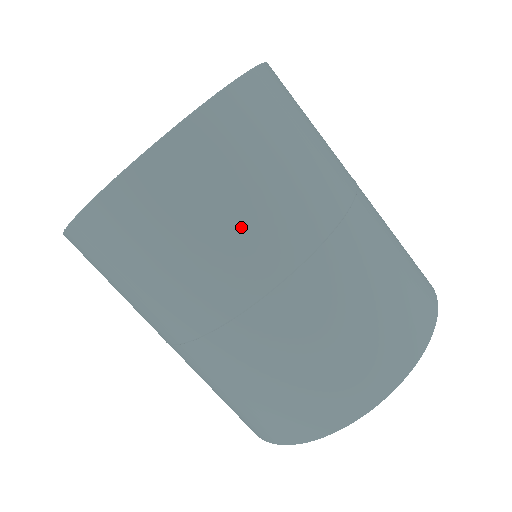
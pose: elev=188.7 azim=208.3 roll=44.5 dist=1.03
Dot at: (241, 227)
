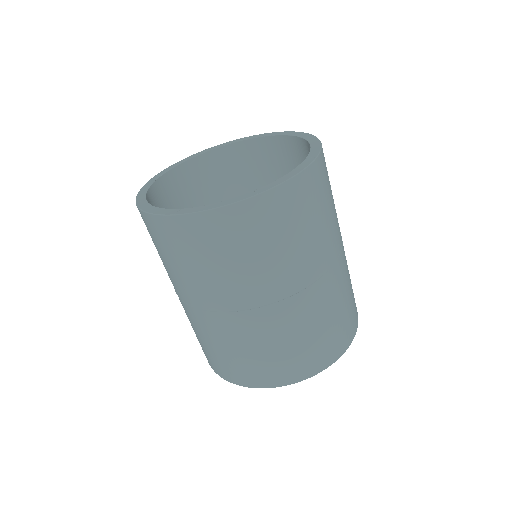
Dot at: (235, 274)
